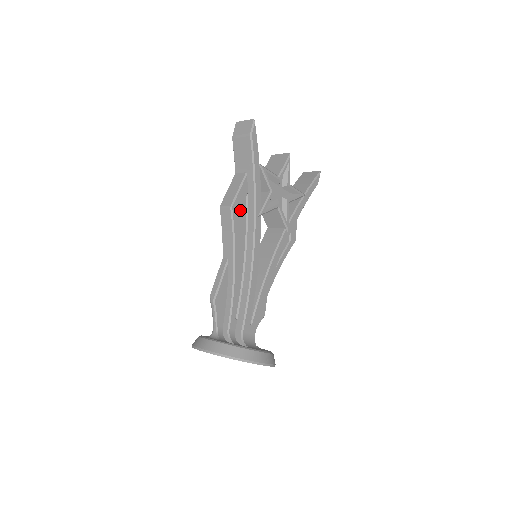
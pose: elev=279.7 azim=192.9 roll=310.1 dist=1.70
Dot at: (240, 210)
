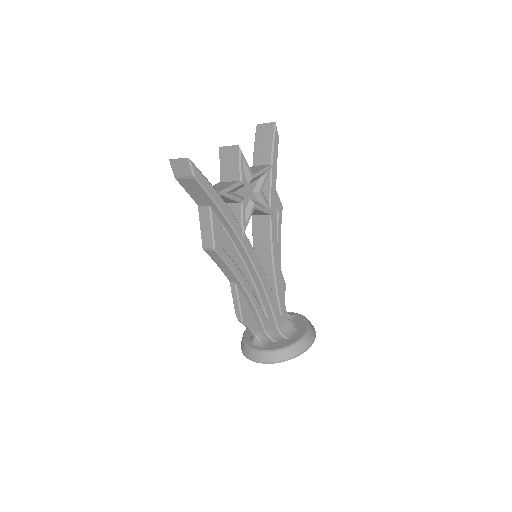
Dot at: (223, 242)
